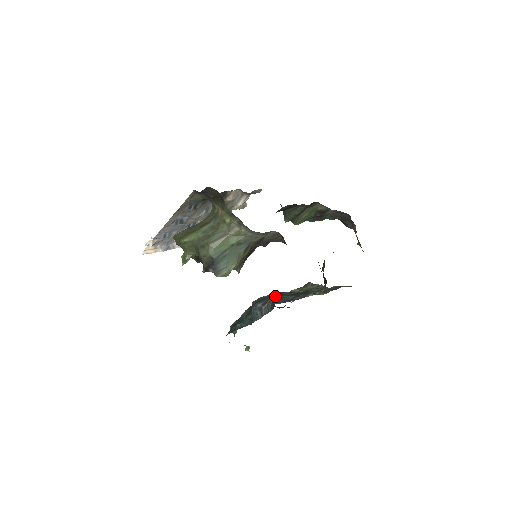
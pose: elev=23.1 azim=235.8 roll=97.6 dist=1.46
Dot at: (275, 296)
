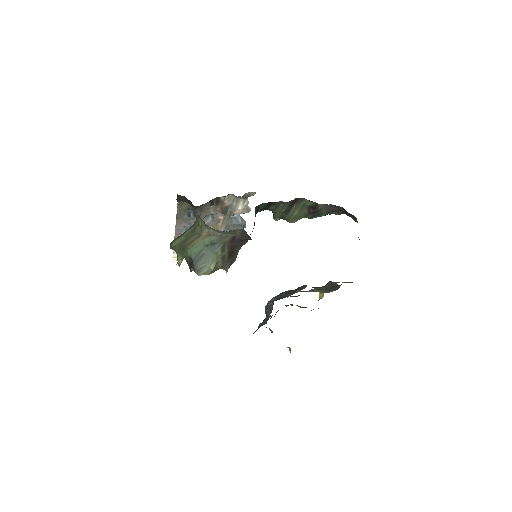
Dot at: occluded
